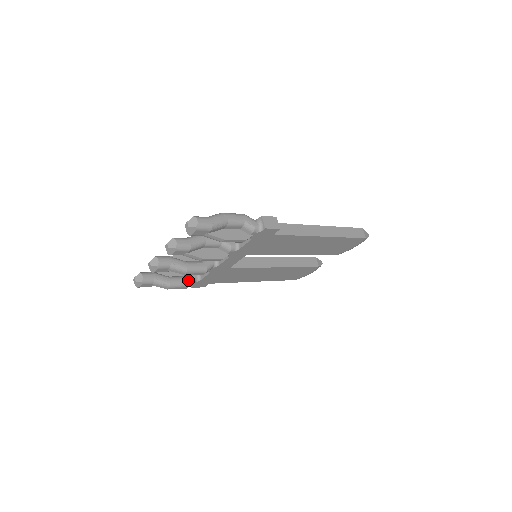
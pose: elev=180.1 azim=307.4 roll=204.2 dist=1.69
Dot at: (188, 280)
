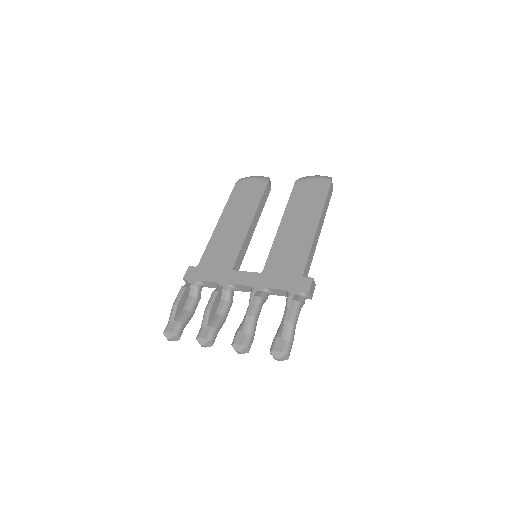
Dot at: (199, 298)
